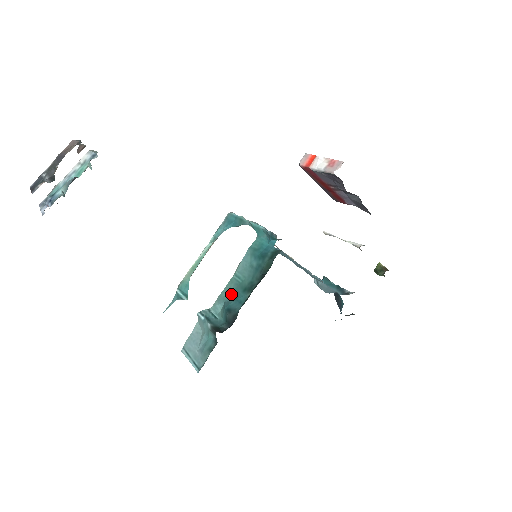
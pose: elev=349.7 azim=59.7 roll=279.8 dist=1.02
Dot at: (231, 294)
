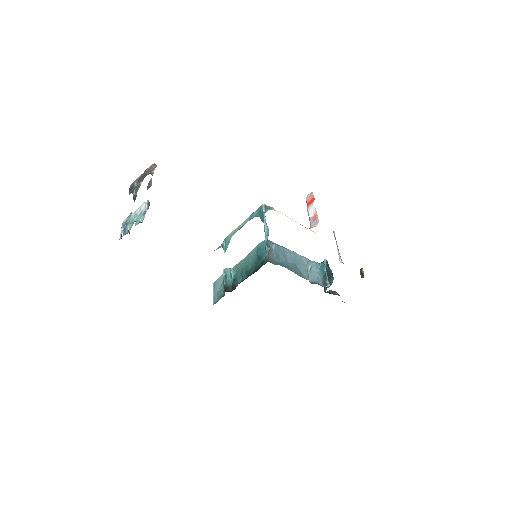
Dot at: (241, 268)
